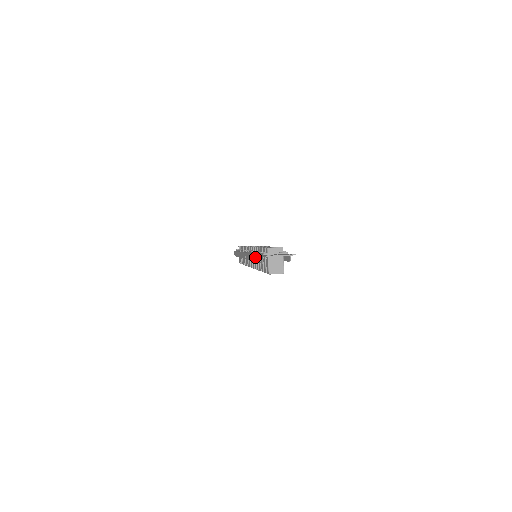
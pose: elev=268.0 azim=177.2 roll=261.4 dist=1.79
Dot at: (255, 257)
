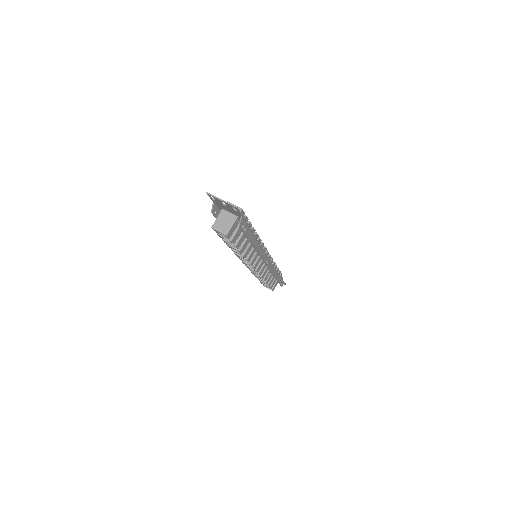
Dot at: occluded
